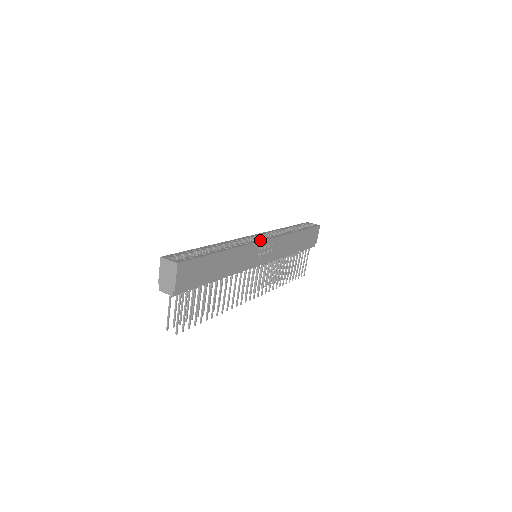
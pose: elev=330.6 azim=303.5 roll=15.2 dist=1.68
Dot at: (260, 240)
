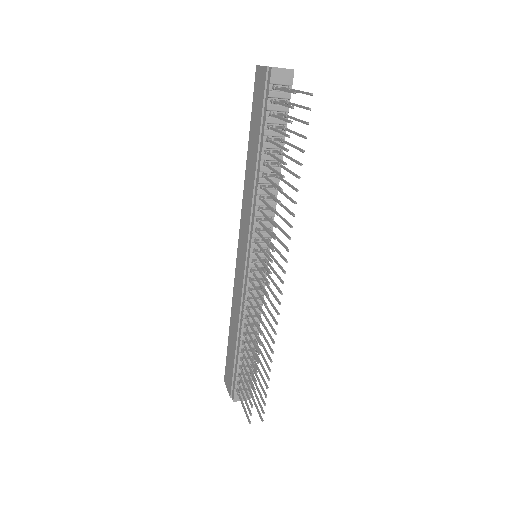
Dot at: occluded
